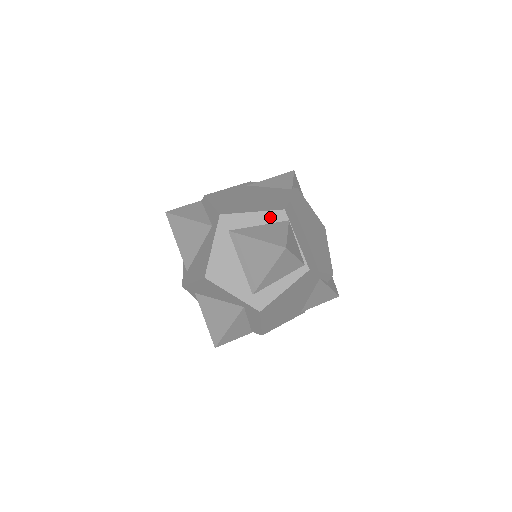
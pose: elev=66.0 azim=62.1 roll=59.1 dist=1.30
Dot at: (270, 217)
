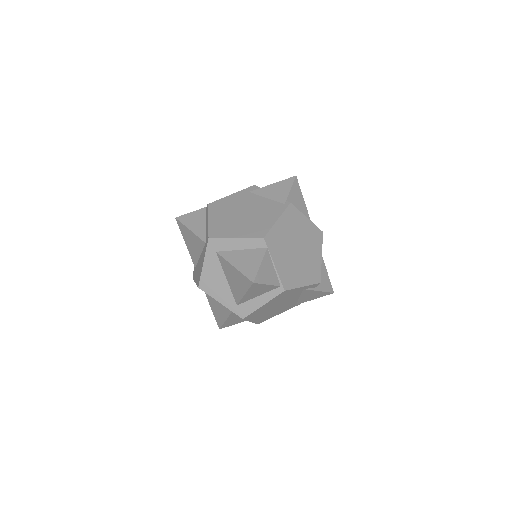
Dot at: (251, 243)
